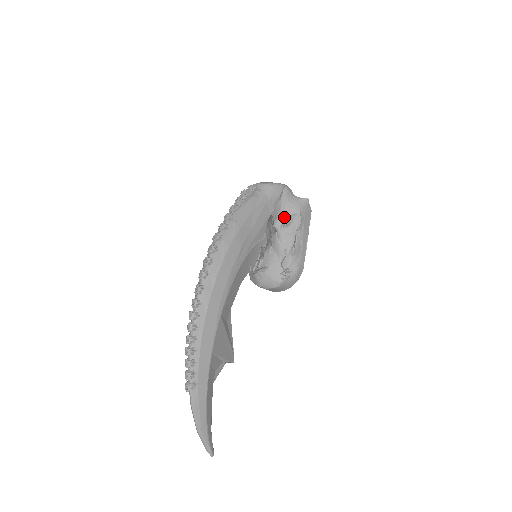
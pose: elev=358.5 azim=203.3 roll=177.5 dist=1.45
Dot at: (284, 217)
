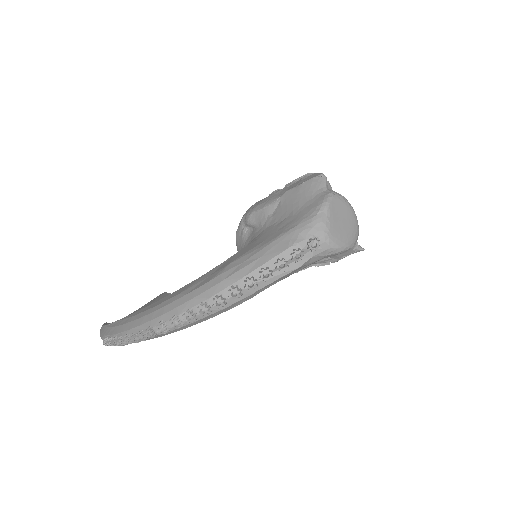
Dot at: occluded
